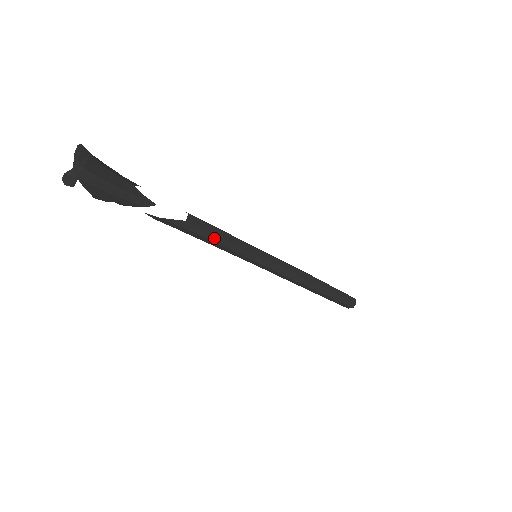
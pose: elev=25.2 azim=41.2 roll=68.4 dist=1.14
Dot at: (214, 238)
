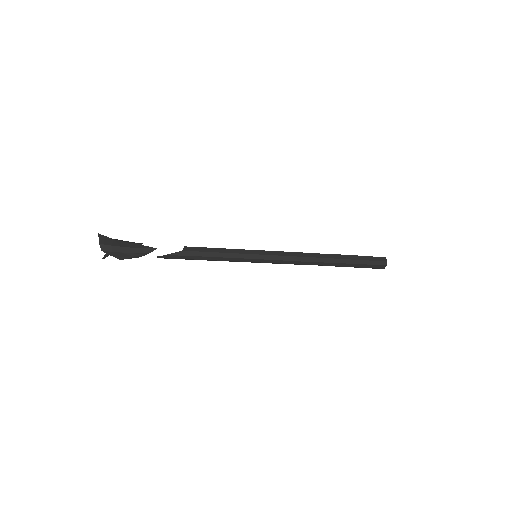
Dot at: (210, 254)
